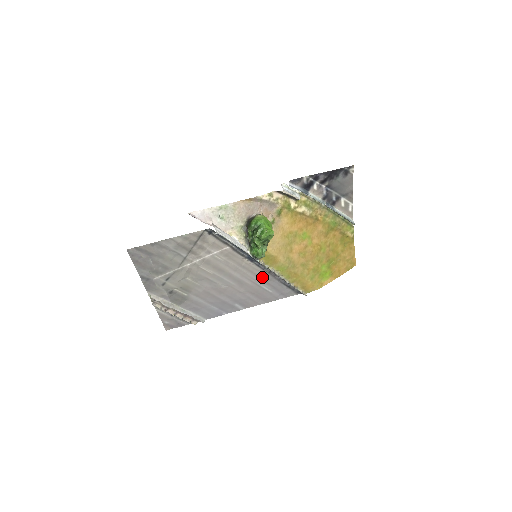
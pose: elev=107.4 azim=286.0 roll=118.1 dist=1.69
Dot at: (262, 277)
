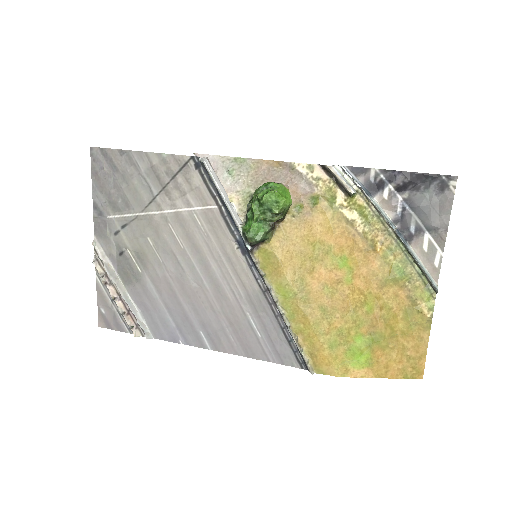
Dot at: (252, 296)
